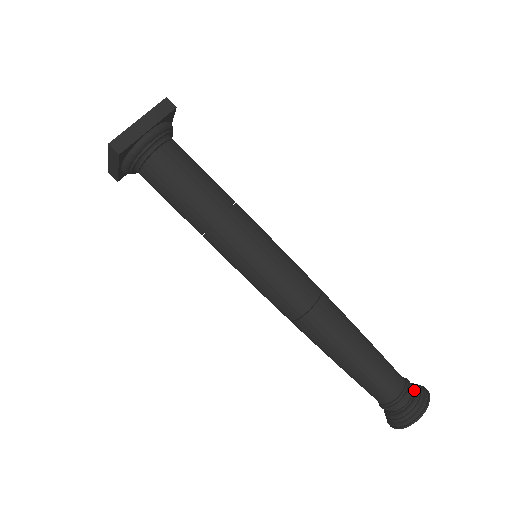
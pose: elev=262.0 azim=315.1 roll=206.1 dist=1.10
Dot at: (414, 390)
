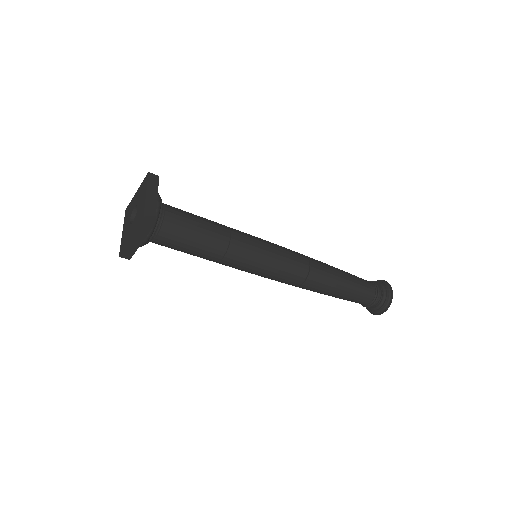
Dot at: (381, 299)
